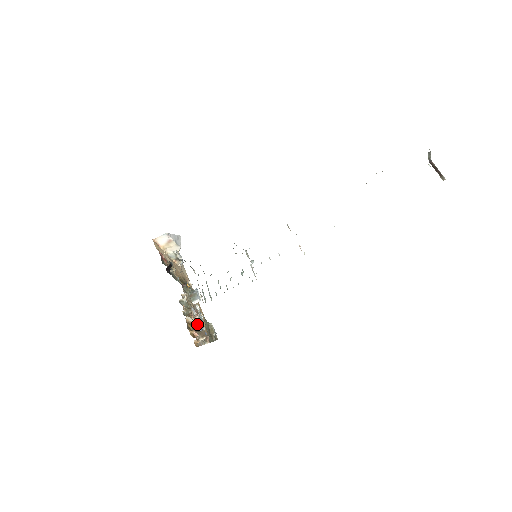
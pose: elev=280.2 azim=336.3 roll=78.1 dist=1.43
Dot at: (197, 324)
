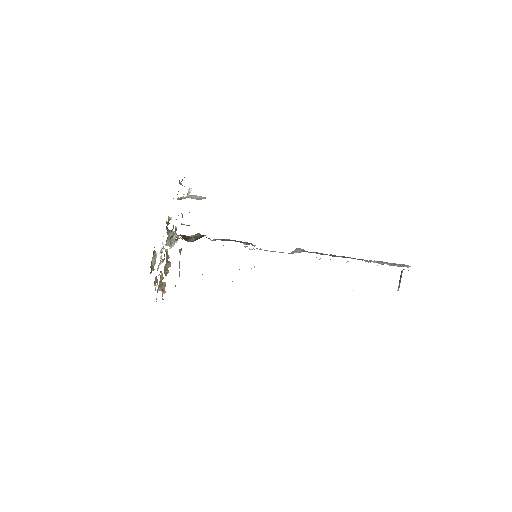
Dot at: (161, 273)
